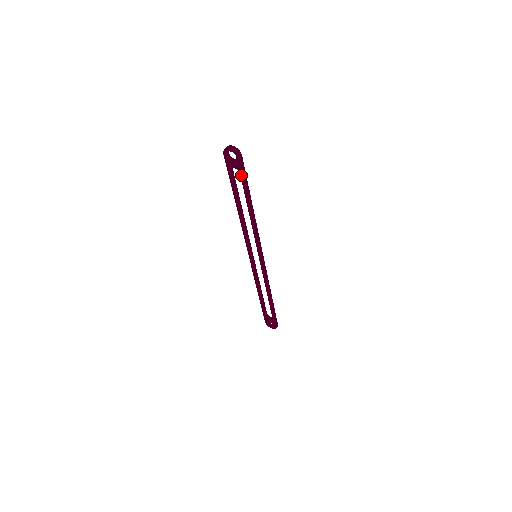
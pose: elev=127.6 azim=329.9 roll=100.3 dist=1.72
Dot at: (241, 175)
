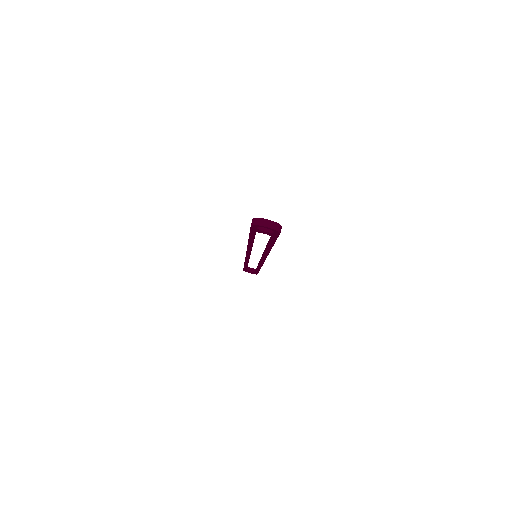
Dot at: (273, 238)
